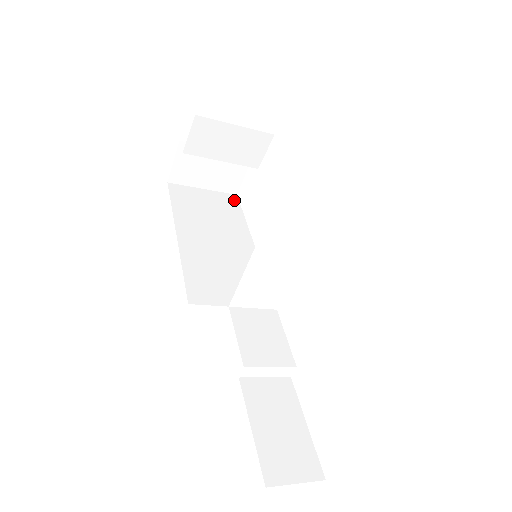
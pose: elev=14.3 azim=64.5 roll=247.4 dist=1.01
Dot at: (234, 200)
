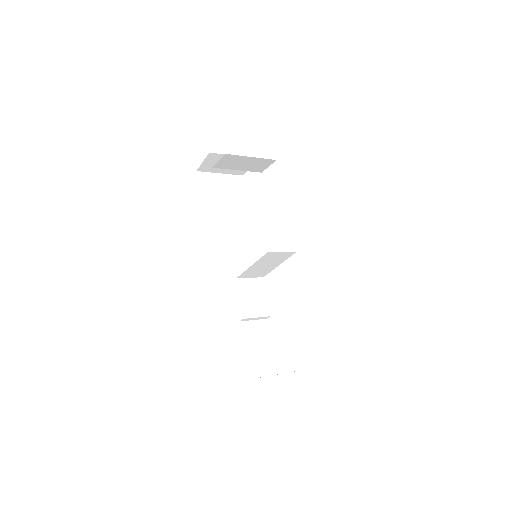
Dot at: (241, 182)
